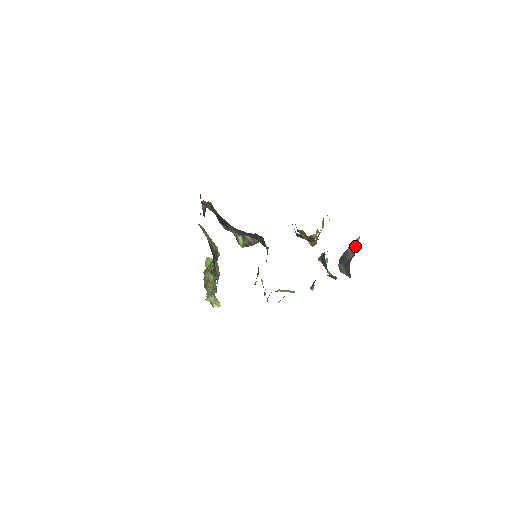
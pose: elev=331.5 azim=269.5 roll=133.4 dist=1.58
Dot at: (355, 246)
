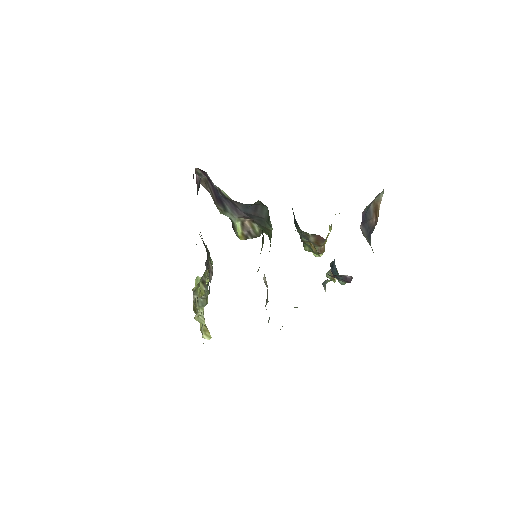
Dot at: (378, 207)
